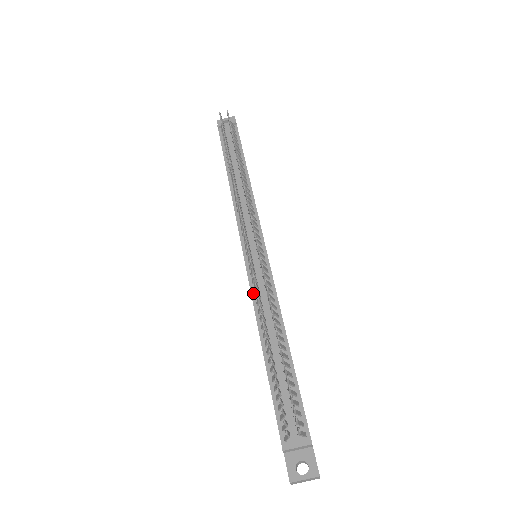
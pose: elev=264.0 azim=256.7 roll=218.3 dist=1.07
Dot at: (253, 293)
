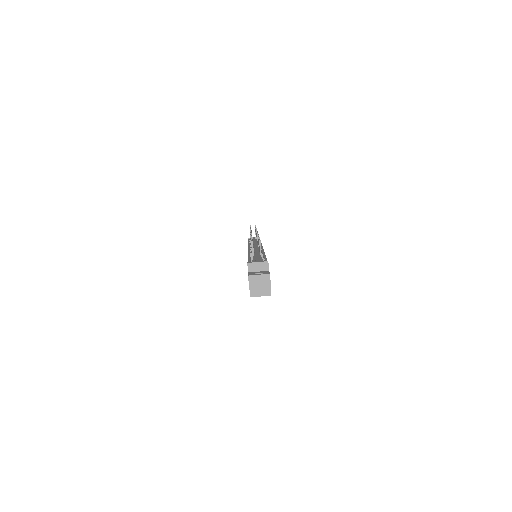
Dot at: (249, 252)
